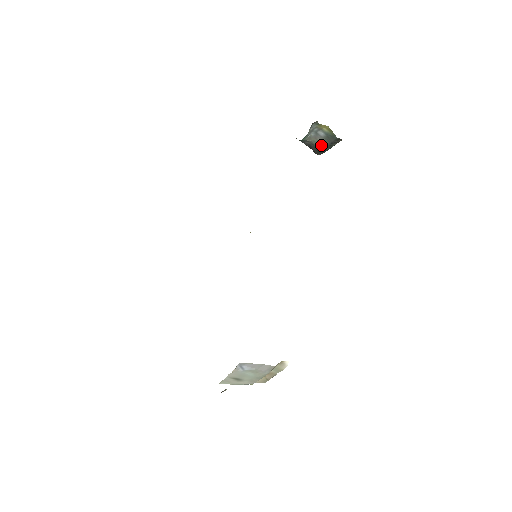
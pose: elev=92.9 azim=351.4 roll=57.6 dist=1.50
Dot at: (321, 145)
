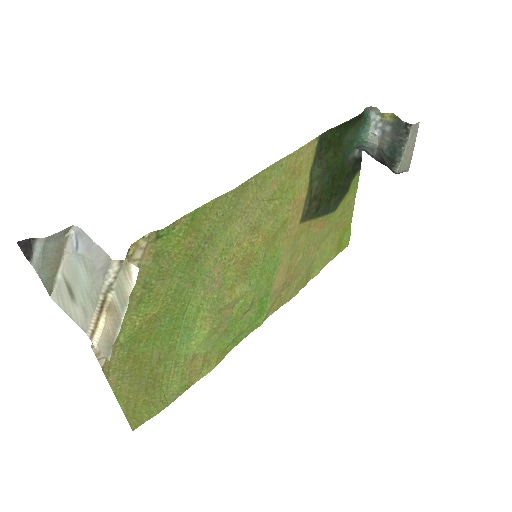
Dot at: (390, 146)
